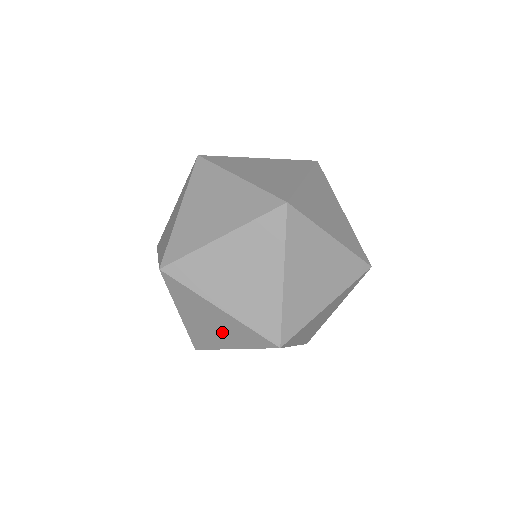
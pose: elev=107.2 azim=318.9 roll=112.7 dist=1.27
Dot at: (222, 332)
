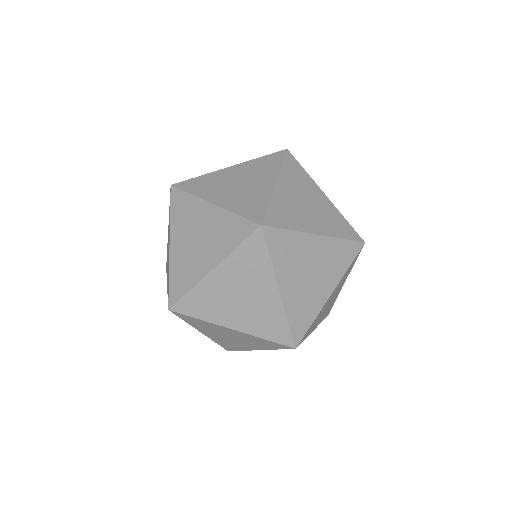
Dot at: (243, 341)
